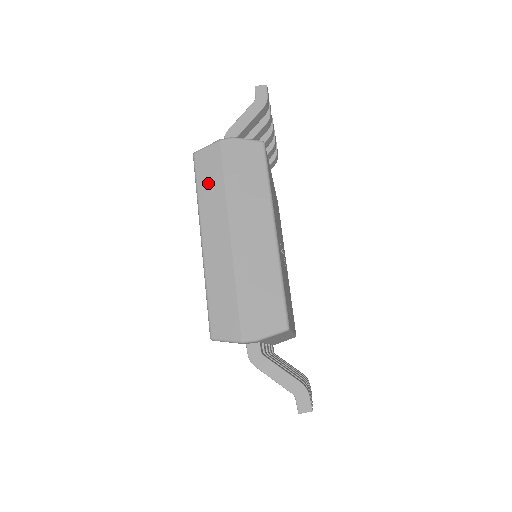
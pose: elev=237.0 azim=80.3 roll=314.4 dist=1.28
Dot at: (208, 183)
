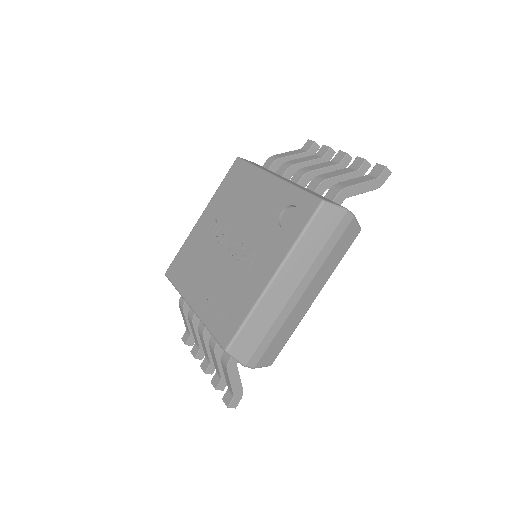
Dot at: (314, 237)
